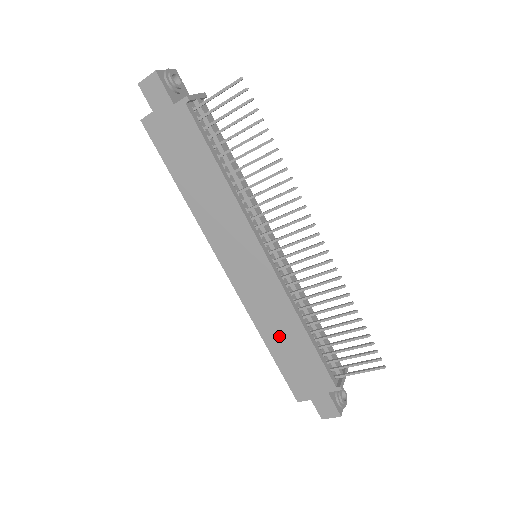
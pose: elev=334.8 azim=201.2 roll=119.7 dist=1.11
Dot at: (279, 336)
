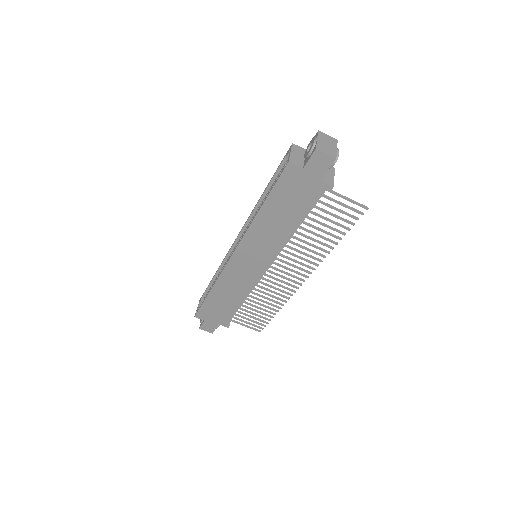
Dot at: (224, 294)
